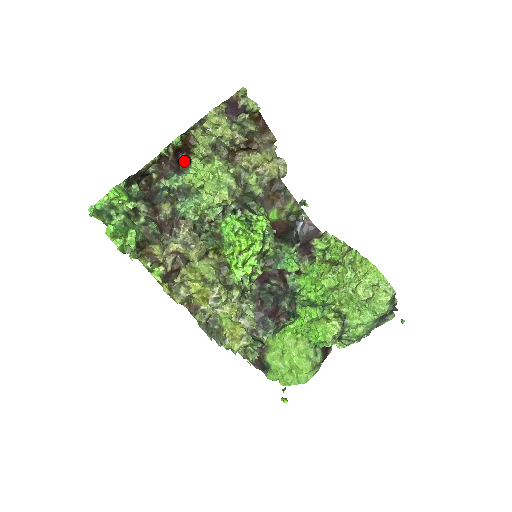
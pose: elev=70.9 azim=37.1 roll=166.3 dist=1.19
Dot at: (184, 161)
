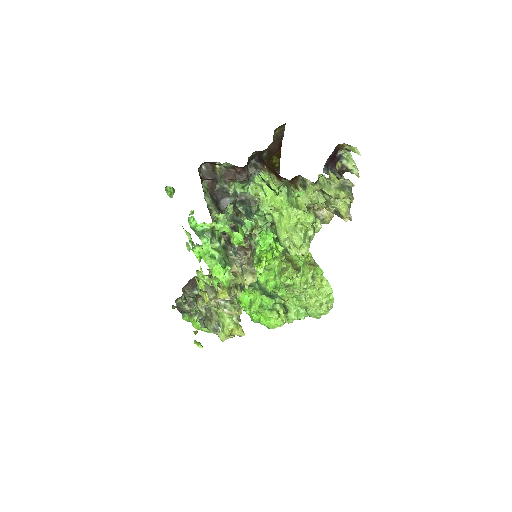
Dot at: (250, 161)
